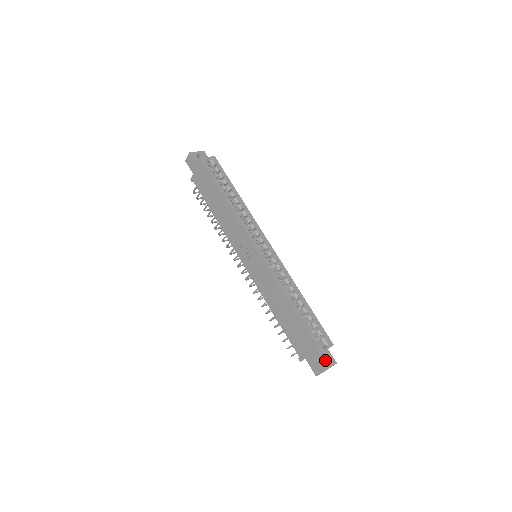
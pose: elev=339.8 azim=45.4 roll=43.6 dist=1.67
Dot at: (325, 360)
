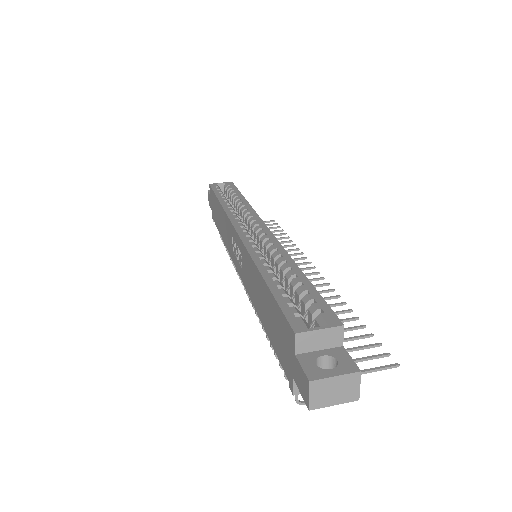
Dot at: occluded
